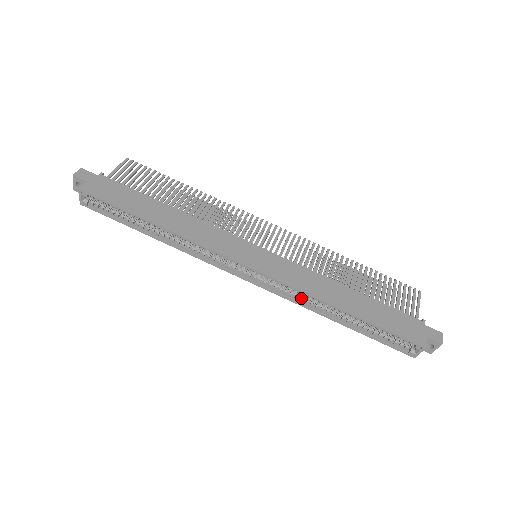
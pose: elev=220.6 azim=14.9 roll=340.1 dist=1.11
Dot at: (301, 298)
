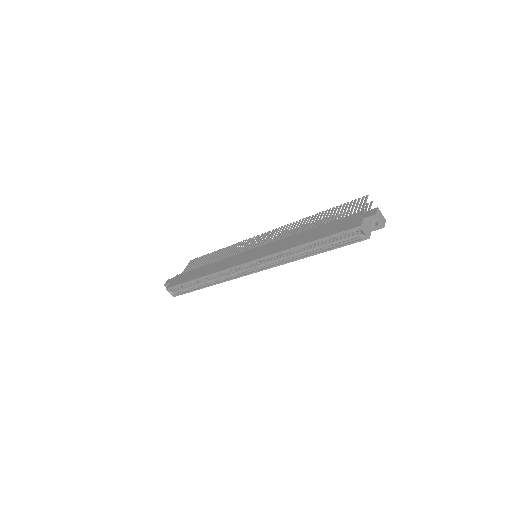
Dot at: (283, 258)
